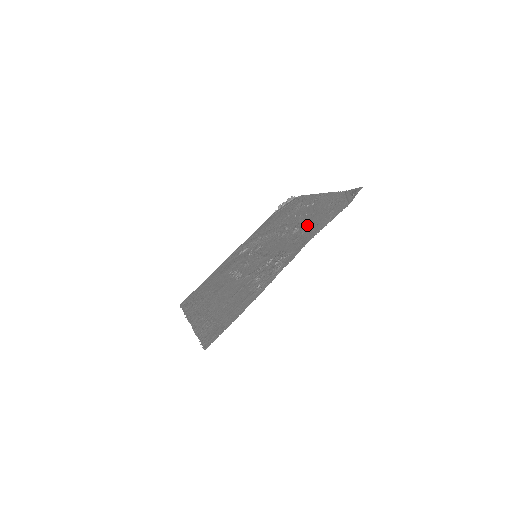
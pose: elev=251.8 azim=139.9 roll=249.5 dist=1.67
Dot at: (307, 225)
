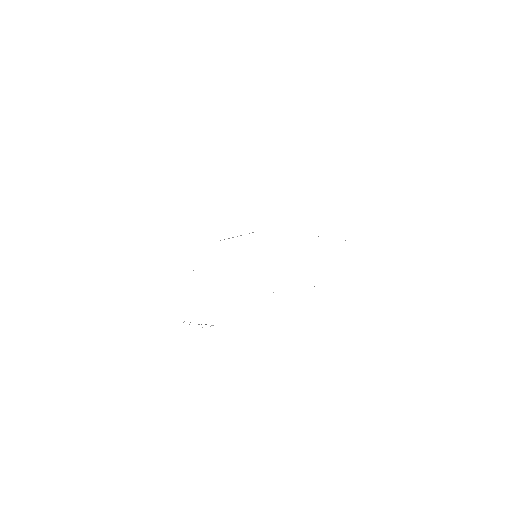
Dot at: occluded
